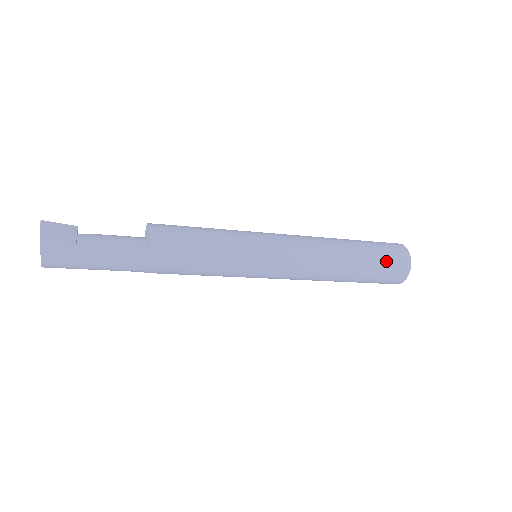
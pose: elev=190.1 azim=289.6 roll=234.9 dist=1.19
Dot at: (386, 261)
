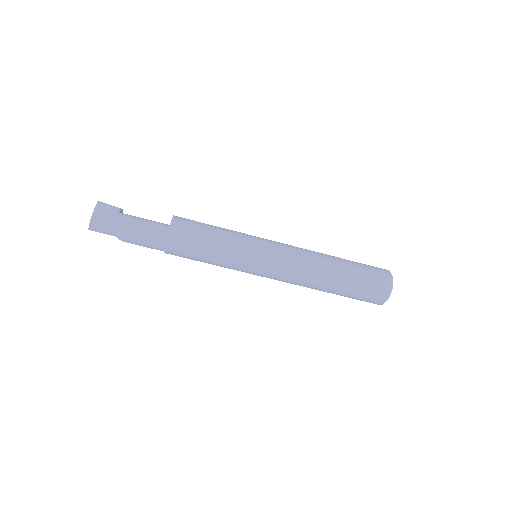
Dot at: (367, 266)
